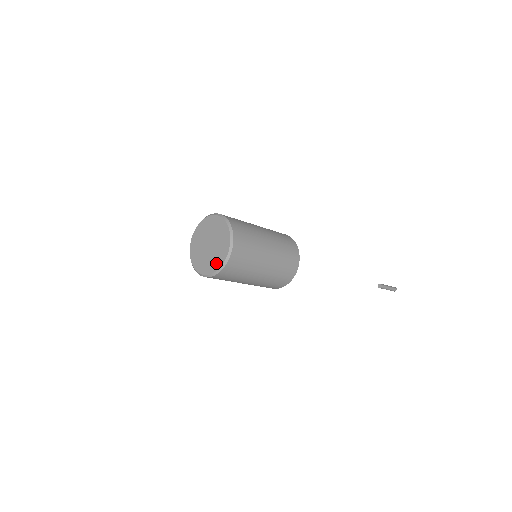
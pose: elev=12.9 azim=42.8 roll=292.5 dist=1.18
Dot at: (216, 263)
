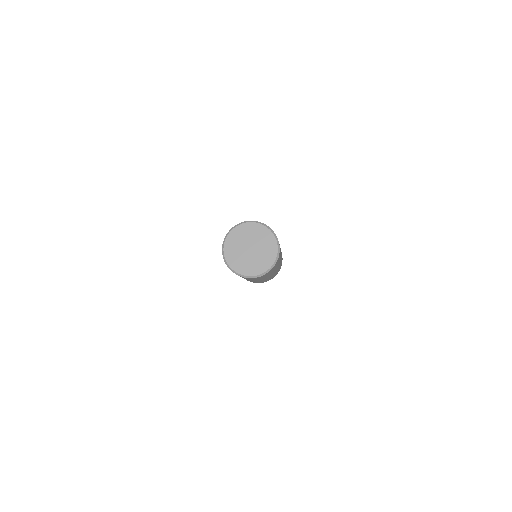
Dot at: (269, 258)
